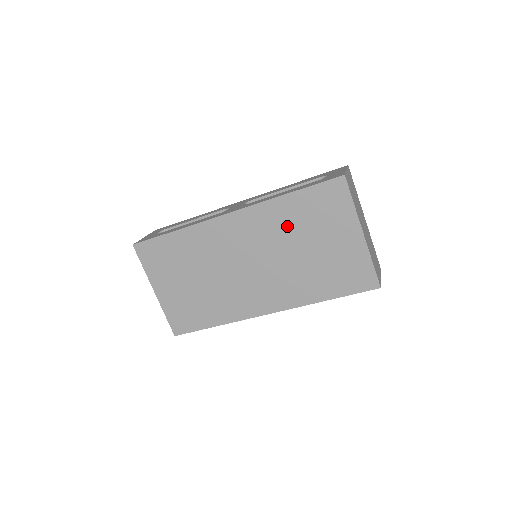
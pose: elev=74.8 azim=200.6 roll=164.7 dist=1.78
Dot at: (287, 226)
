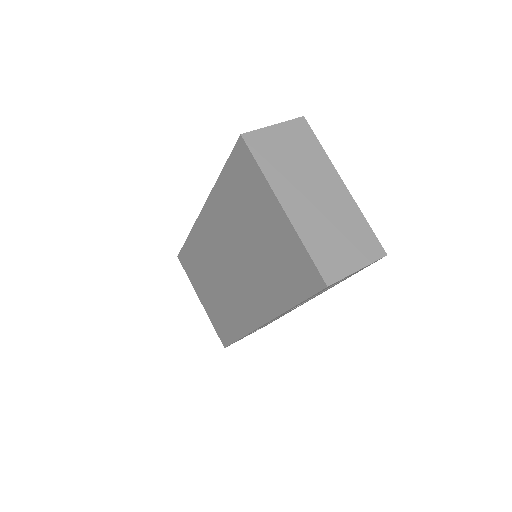
Dot at: (233, 215)
